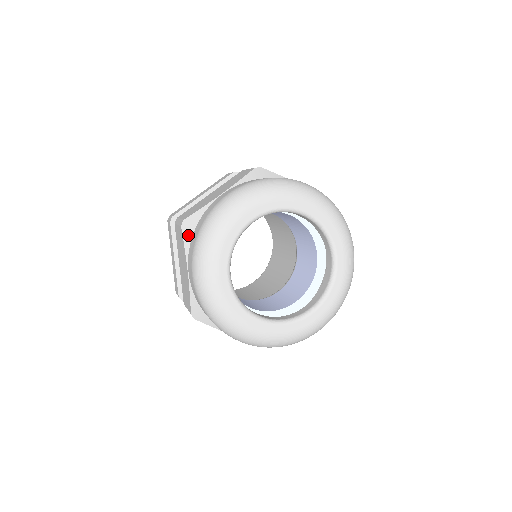
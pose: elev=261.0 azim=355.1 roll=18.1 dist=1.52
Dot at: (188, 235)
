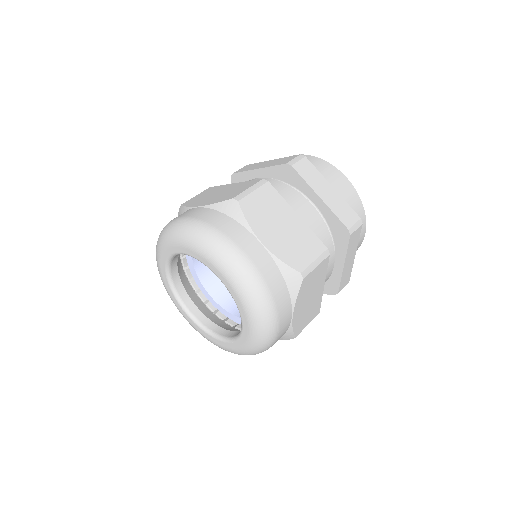
Dot at: occluded
